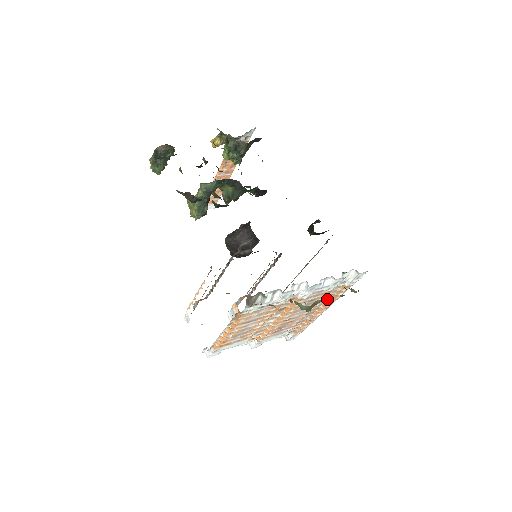
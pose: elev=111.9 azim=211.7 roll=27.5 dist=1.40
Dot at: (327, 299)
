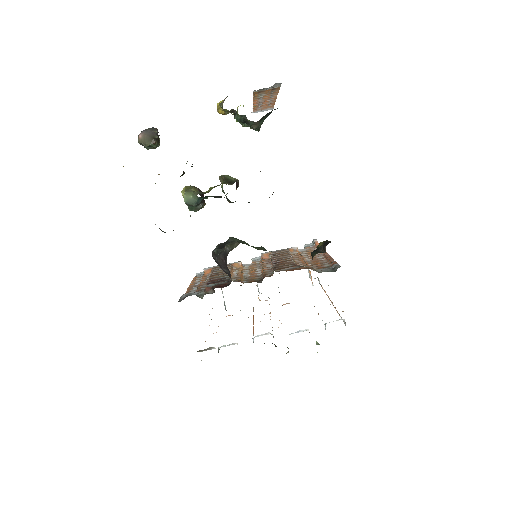
Dot at: (333, 305)
